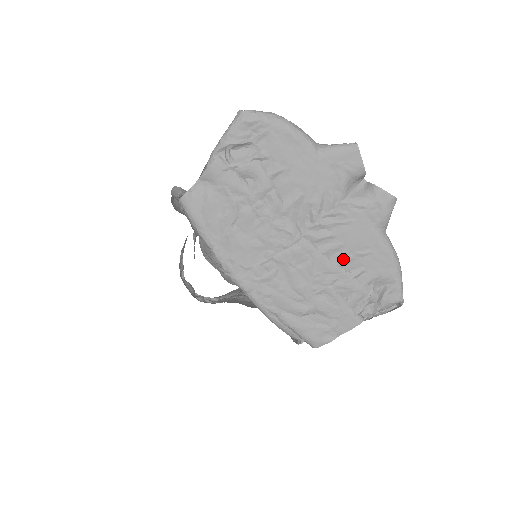
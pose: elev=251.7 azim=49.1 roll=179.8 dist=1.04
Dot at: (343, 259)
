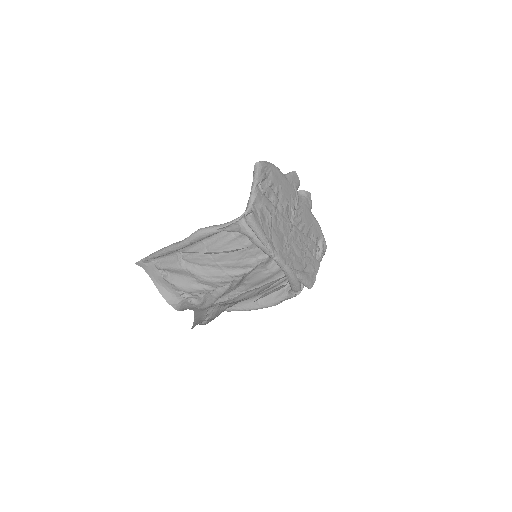
Dot at: (307, 231)
